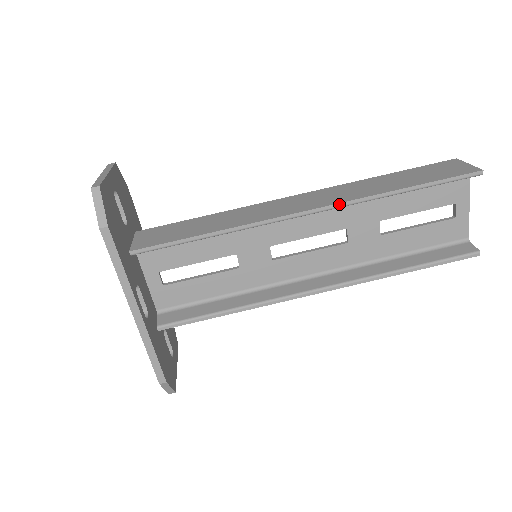
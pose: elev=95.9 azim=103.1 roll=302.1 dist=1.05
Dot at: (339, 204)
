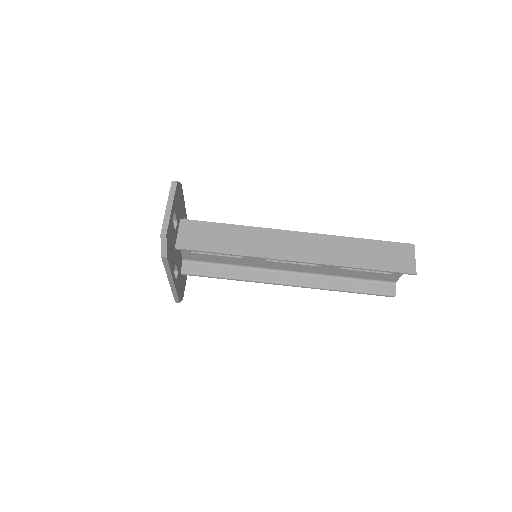
Dot at: (317, 264)
